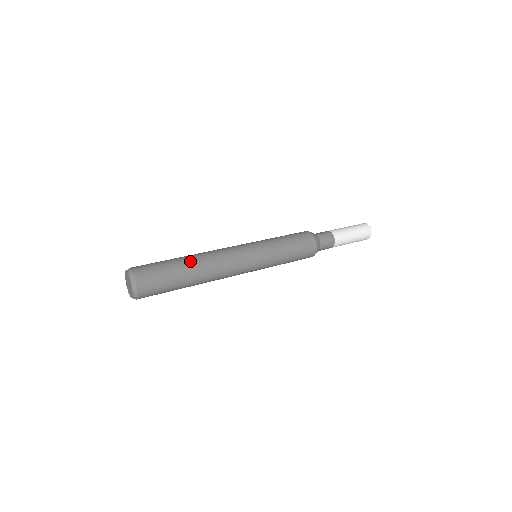
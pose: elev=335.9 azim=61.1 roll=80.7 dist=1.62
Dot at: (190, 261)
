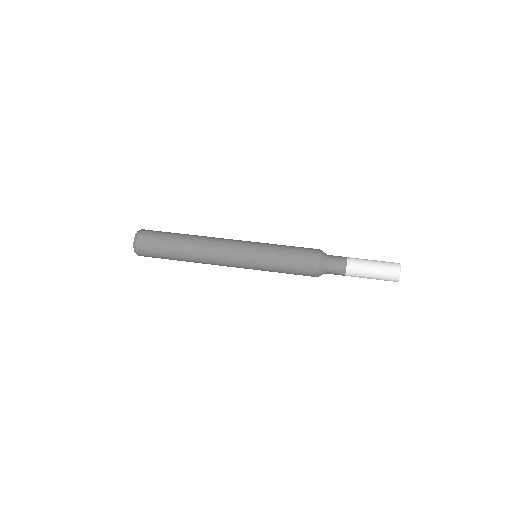
Dot at: (184, 253)
